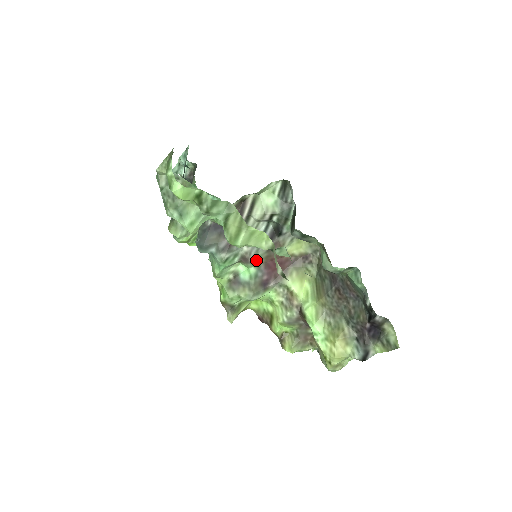
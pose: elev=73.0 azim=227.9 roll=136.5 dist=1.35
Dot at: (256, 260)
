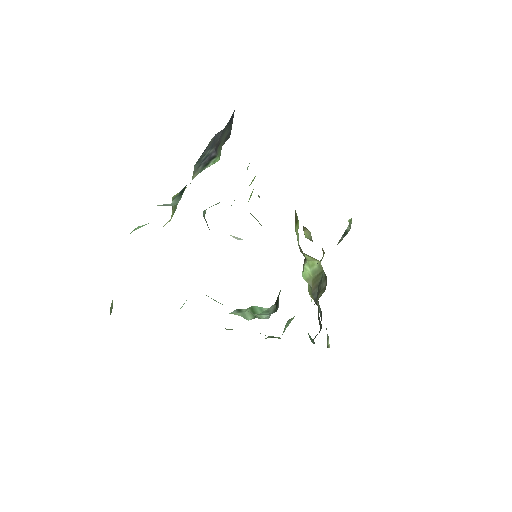
Dot at: occluded
